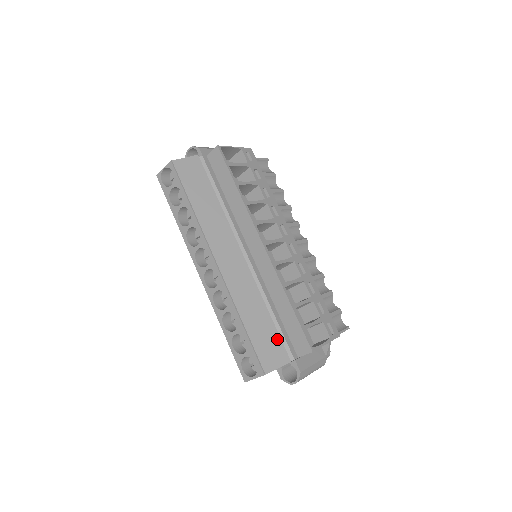
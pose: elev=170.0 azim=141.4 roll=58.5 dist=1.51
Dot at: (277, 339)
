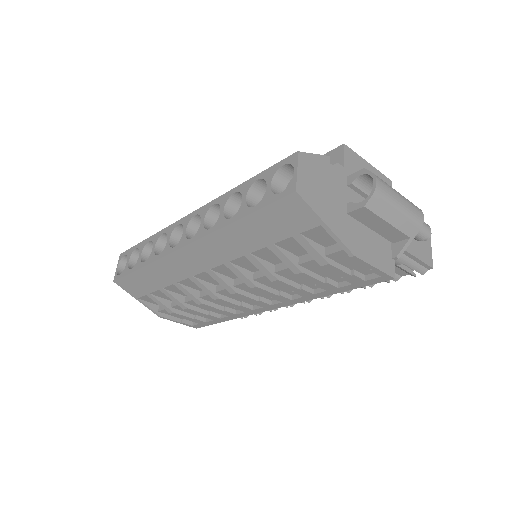
Dot at: occluded
